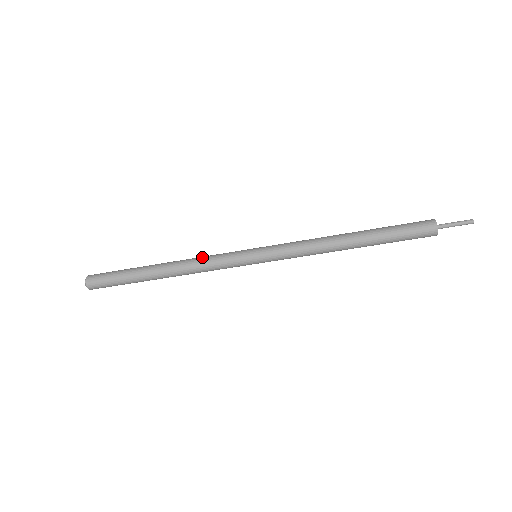
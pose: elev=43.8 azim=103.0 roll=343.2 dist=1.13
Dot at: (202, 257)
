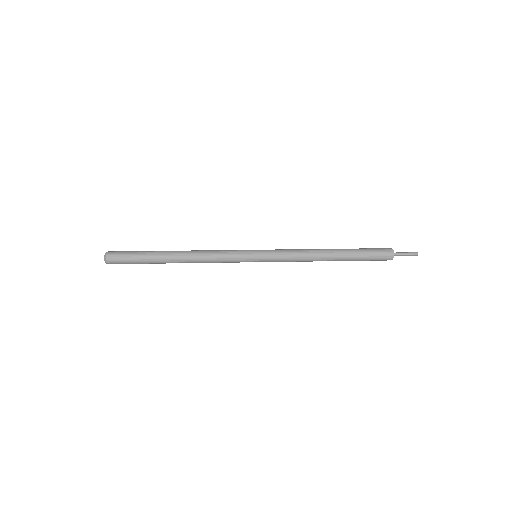
Dot at: (212, 260)
